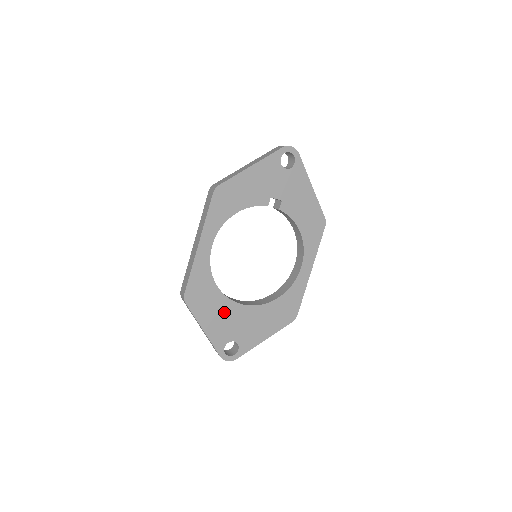
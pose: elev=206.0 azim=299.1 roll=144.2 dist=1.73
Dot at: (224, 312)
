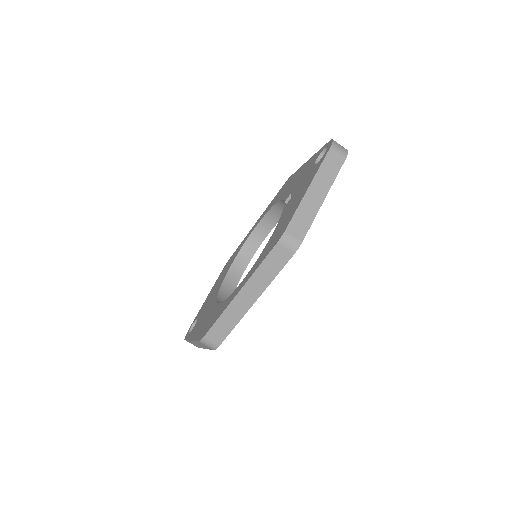
Dot at: occluded
